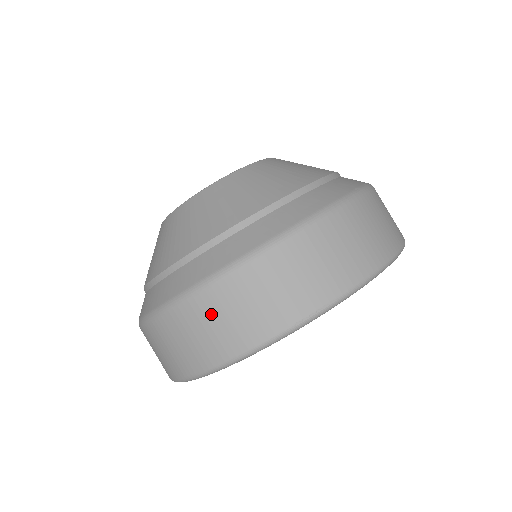
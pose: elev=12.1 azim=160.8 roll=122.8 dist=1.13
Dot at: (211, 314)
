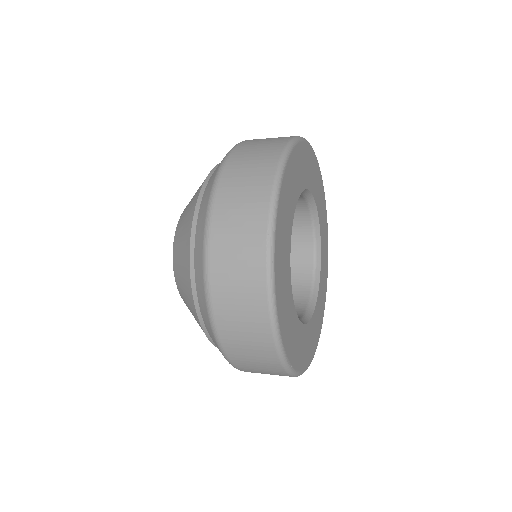
Dot at: (232, 321)
